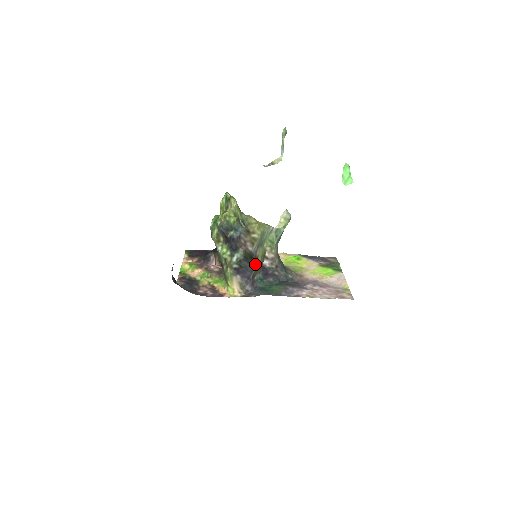
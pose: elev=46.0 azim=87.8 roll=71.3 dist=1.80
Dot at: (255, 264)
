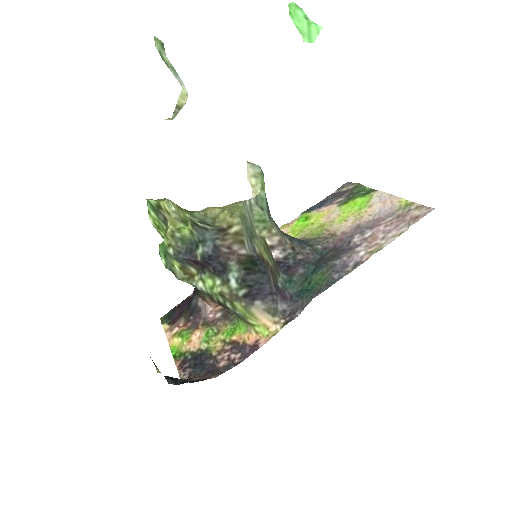
Dot at: (265, 268)
